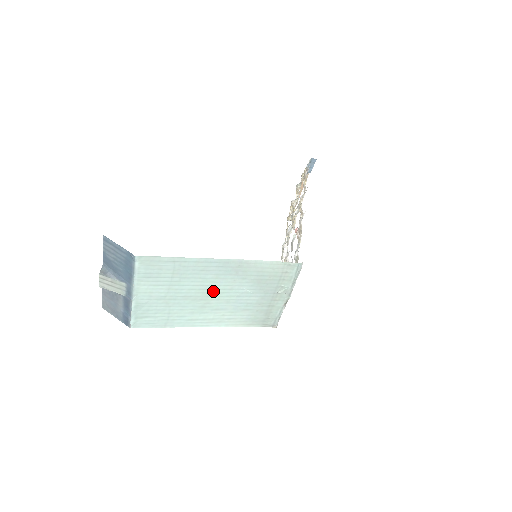
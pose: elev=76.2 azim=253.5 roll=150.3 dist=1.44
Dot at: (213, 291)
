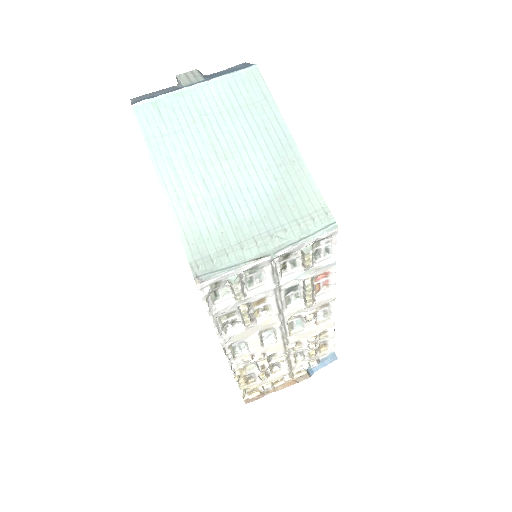
Dot at: (237, 158)
